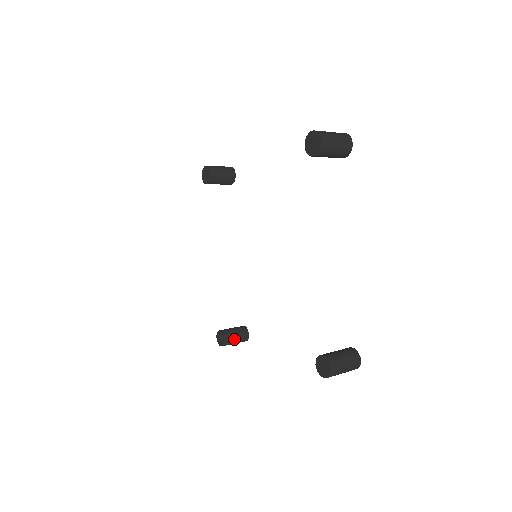
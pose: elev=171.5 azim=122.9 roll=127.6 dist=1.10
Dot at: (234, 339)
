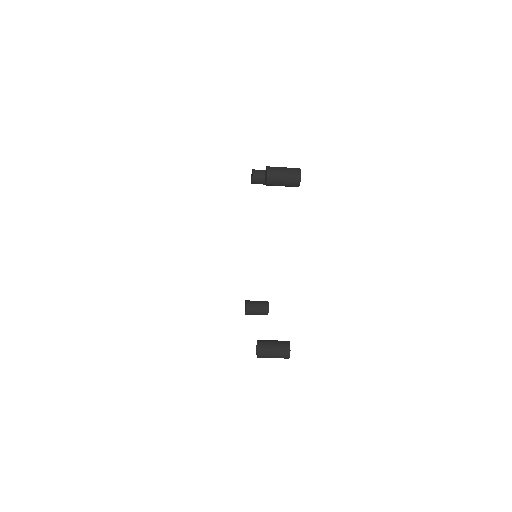
Dot at: (271, 342)
